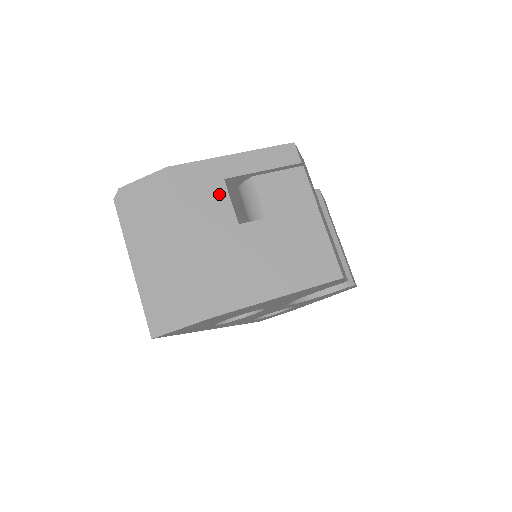
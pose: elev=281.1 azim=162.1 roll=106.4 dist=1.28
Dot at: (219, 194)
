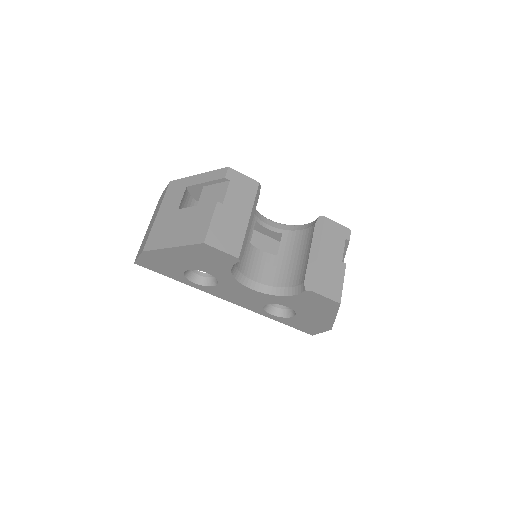
Dot at: (180, 194)
